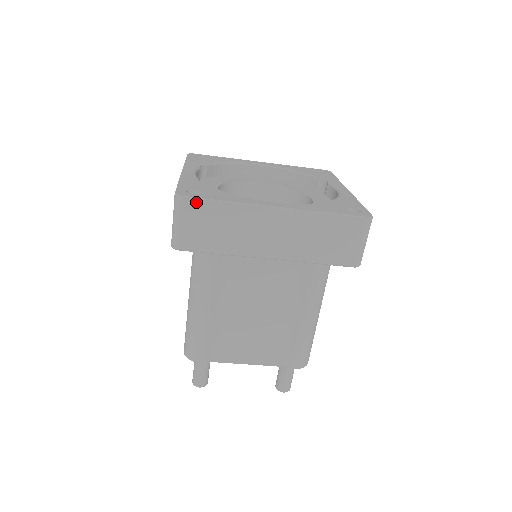
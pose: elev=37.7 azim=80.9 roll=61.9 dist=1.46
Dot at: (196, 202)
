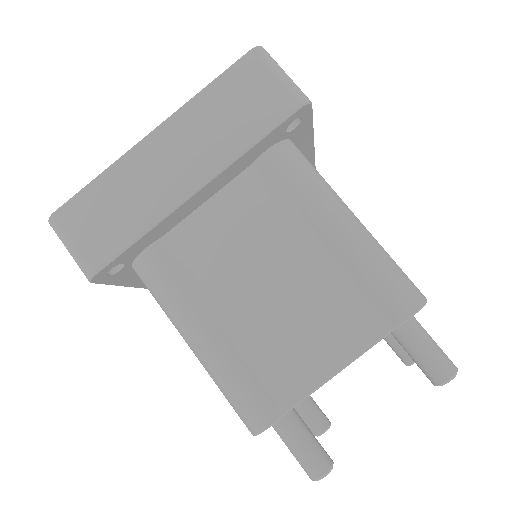
Dot at: (68, 207)
